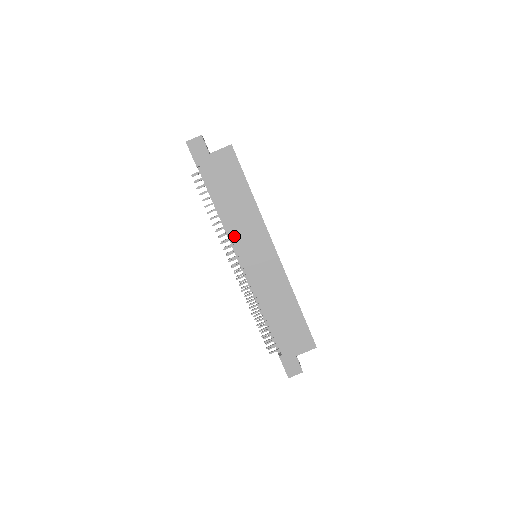
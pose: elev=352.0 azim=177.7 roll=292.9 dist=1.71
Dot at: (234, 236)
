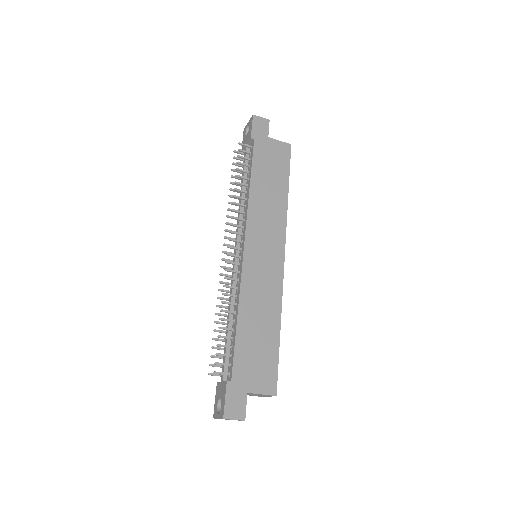
Dot at: (251, 216)
